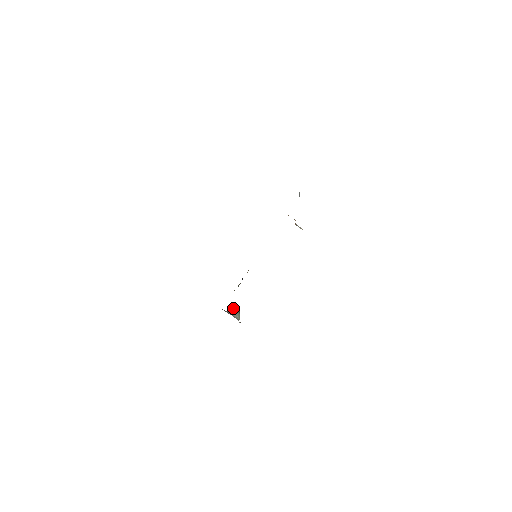
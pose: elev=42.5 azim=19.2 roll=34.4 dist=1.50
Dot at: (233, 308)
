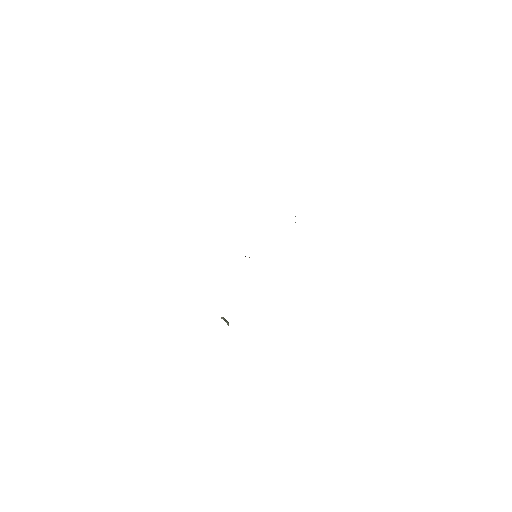
Dot at: (223, 317)
